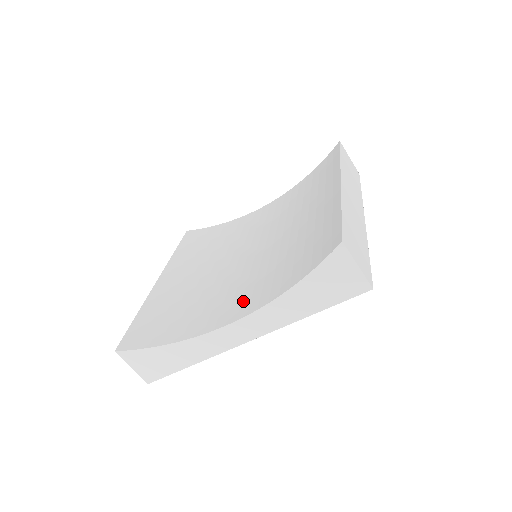
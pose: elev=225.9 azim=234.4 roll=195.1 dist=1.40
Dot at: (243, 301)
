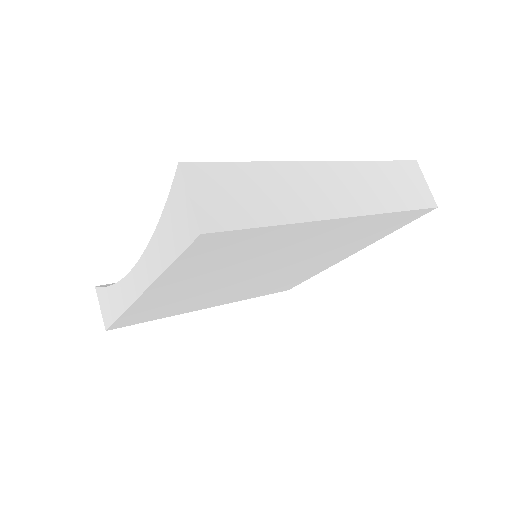
Dot at: occluded
